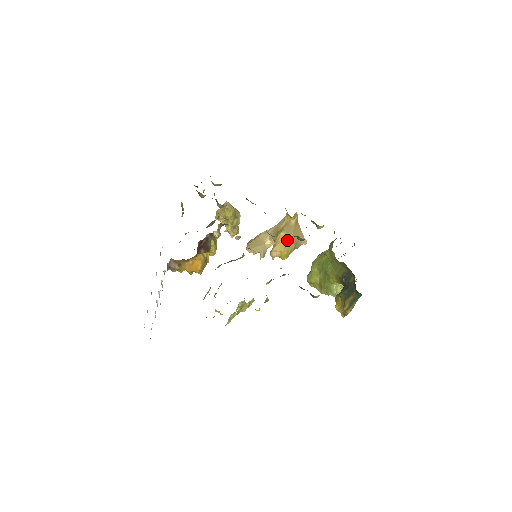
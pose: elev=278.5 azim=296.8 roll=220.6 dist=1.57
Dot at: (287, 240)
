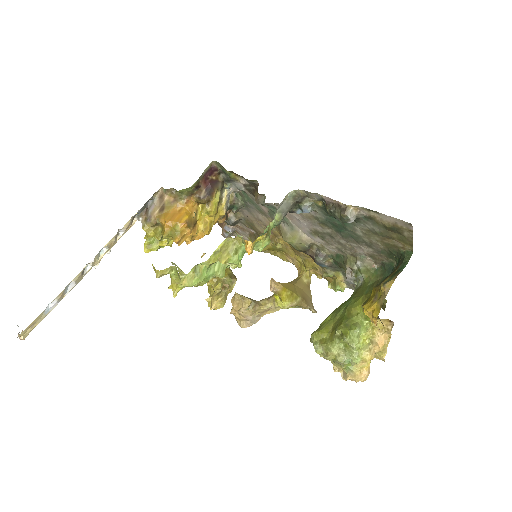
Dot at: (294, 287)
